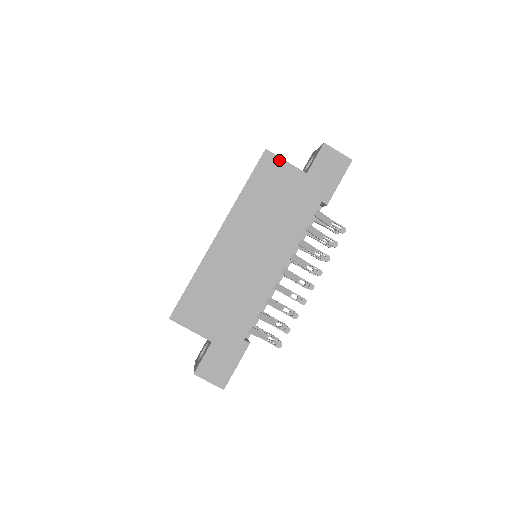
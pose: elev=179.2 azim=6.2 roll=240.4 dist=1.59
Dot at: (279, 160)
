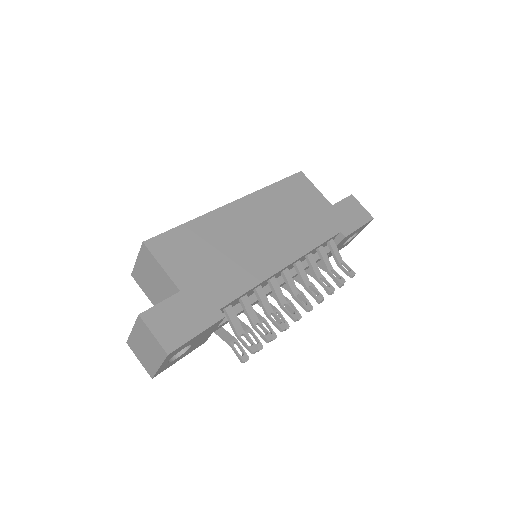
Dot at: (310, 184)
